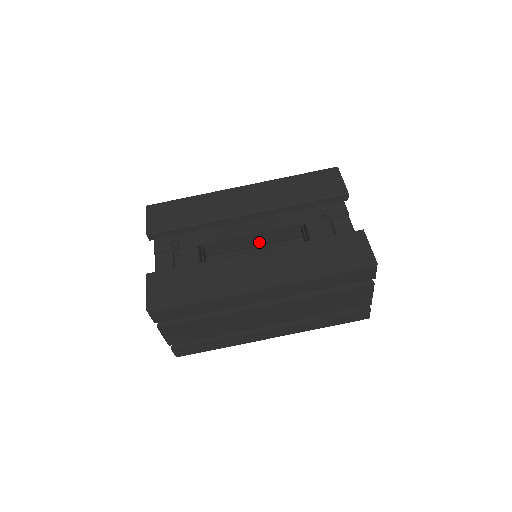
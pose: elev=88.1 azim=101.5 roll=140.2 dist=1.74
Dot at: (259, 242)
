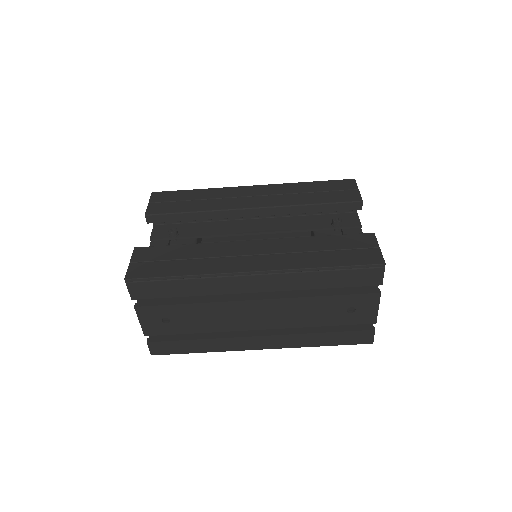
Dot at: occluded
